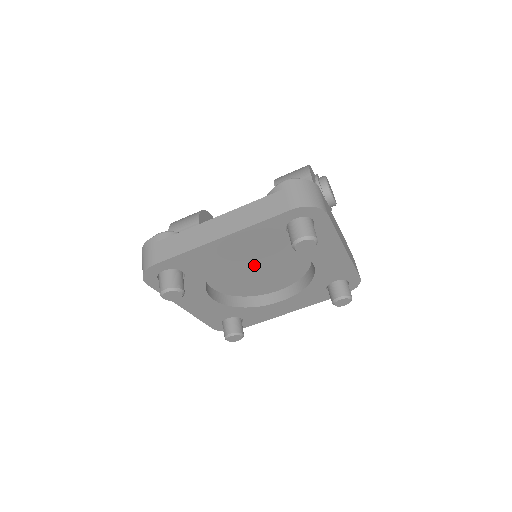
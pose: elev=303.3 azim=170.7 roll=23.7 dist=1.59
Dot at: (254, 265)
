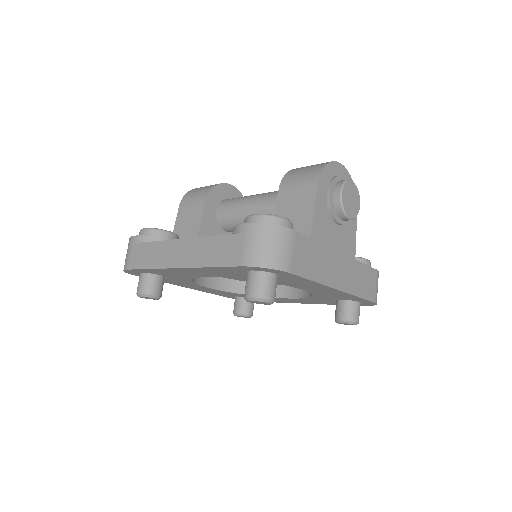
Dot at: occluded
